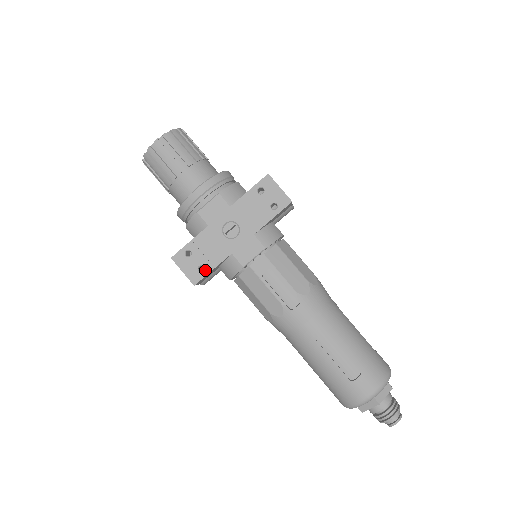
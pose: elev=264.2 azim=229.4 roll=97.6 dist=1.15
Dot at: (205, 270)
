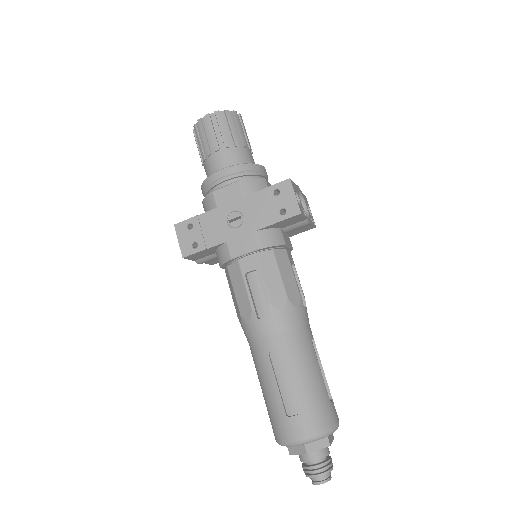
Dot at: (197, 247)
